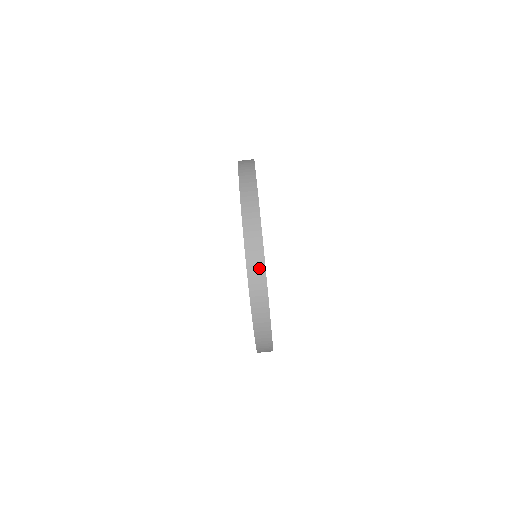
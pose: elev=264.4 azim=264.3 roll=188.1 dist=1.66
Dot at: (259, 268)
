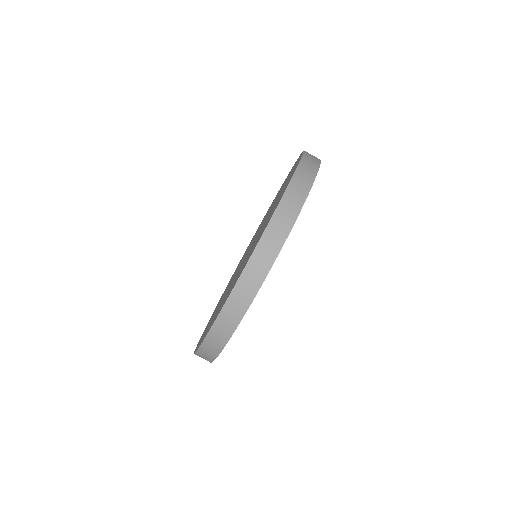
Dot at: (255, 280)
